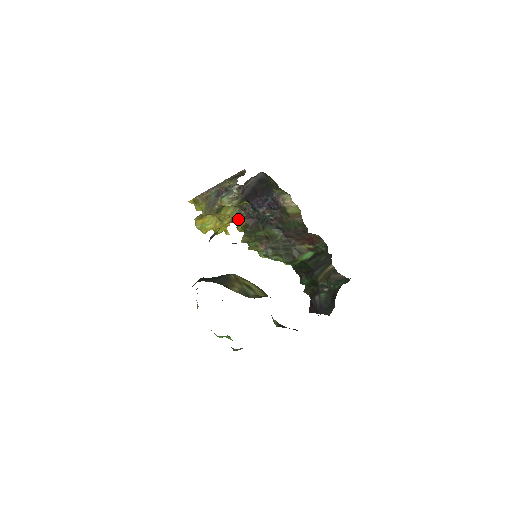
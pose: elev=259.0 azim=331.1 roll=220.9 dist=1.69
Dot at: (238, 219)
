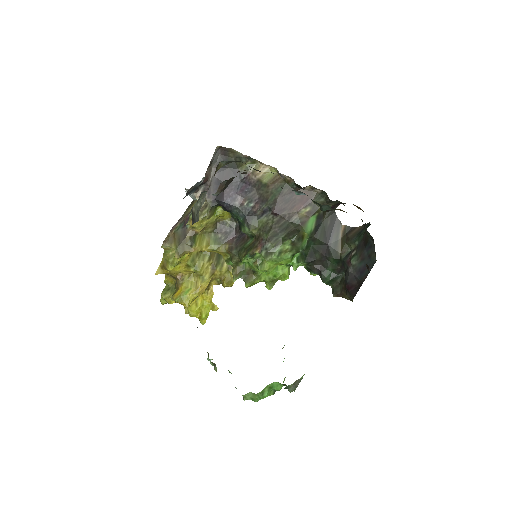
Dot at: (218, 247)
